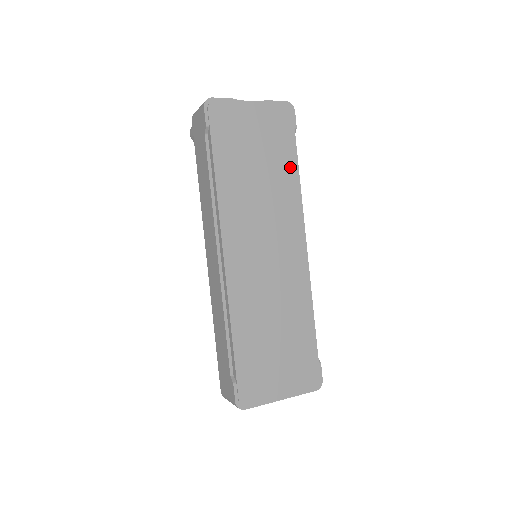
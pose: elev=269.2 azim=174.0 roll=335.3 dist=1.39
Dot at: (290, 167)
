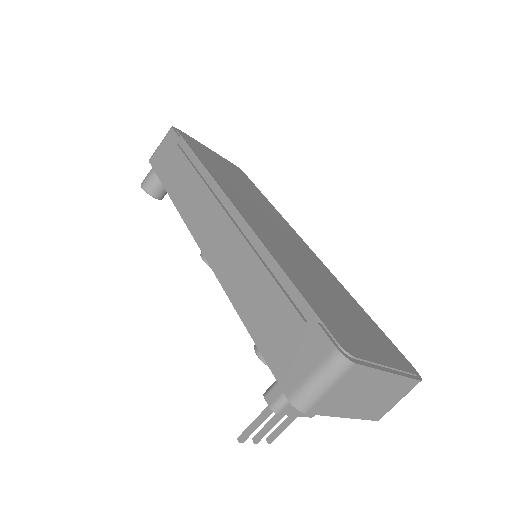
Dot at: (259, 194)
